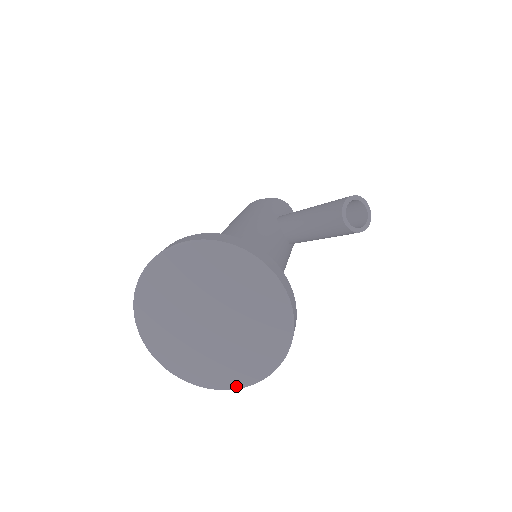
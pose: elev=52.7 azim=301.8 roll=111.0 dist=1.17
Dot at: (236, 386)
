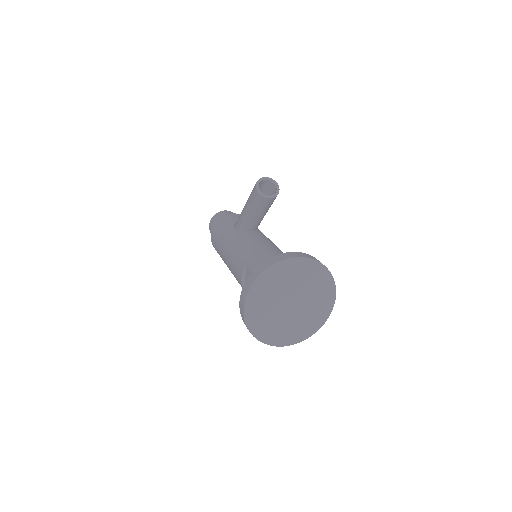
Dot at: (332, 307)
